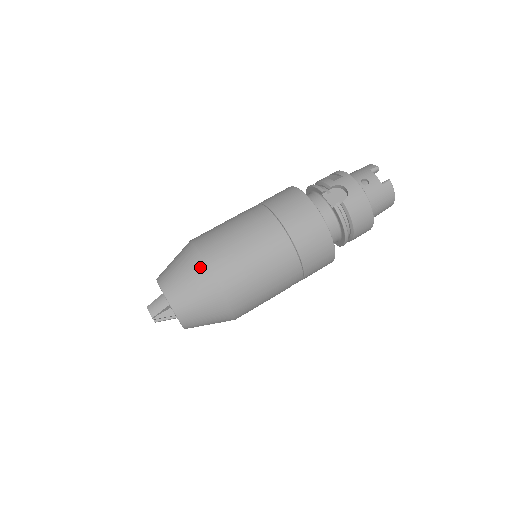
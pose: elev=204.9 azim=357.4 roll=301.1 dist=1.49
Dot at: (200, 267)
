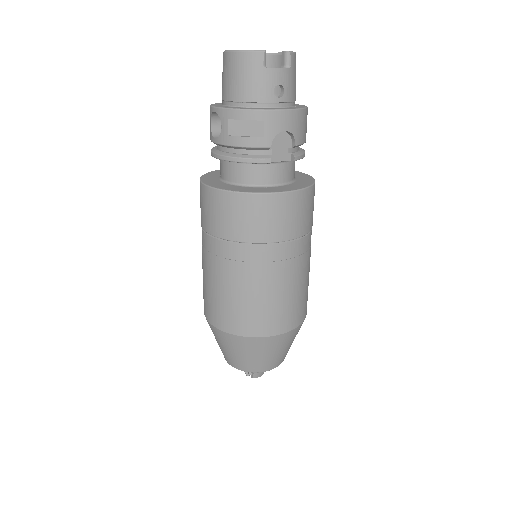
Dot at: (282, 339)
